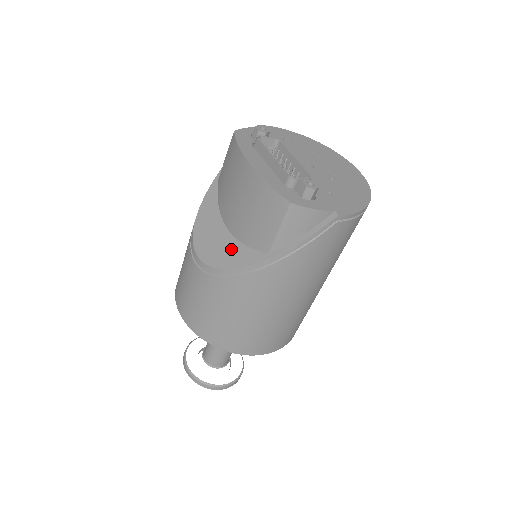
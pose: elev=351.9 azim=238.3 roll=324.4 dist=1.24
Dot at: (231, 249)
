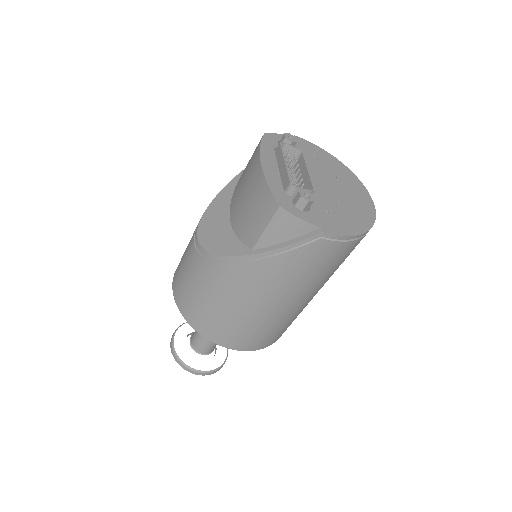
Dot at: (225, 237)
